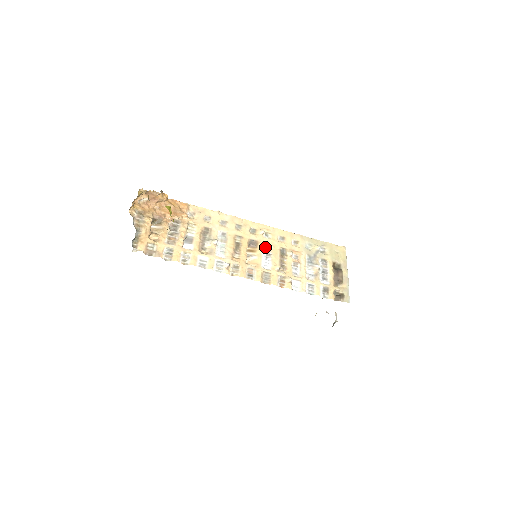
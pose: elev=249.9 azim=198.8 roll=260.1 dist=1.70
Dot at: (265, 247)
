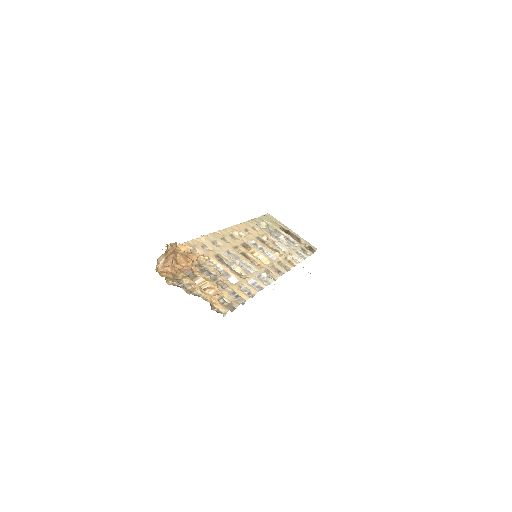
Dot at: (252, 244)
